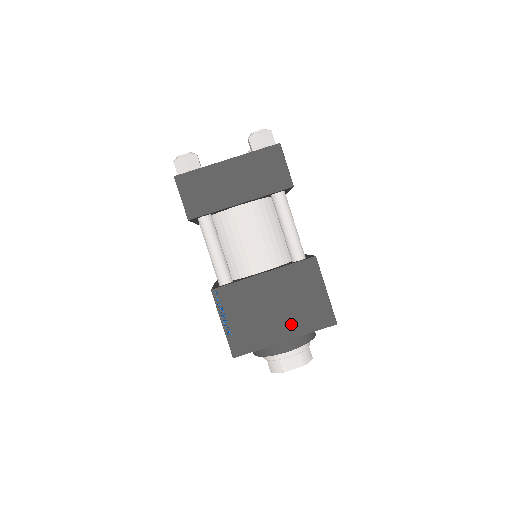
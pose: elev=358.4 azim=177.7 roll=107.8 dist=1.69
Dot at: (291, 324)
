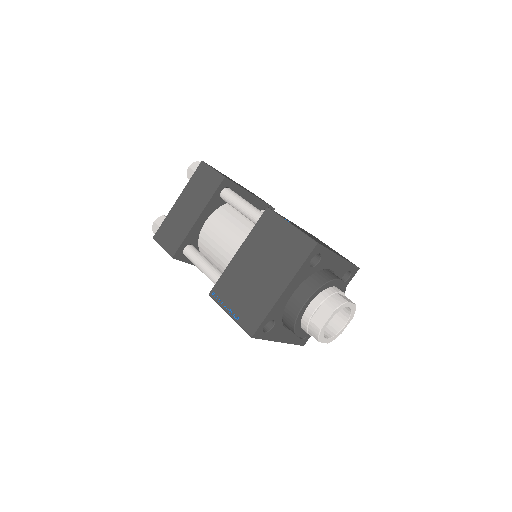
Dot at: (280, 273)
